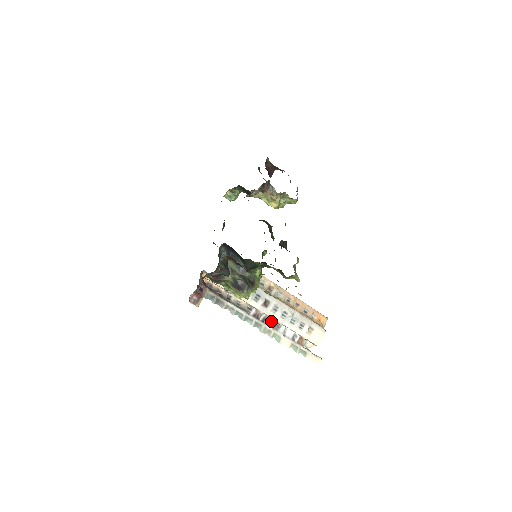
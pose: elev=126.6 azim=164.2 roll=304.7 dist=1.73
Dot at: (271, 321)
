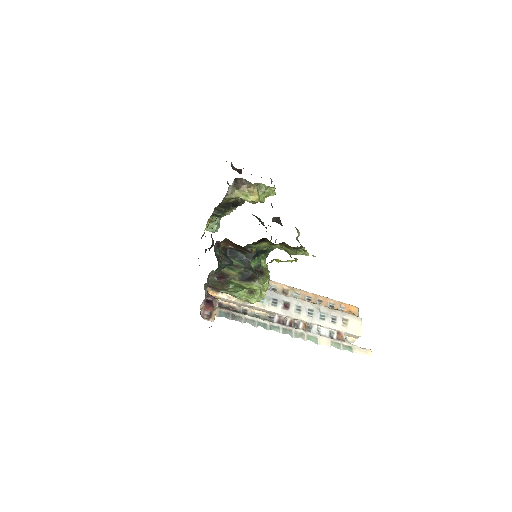
Dot at: (299, 323)
